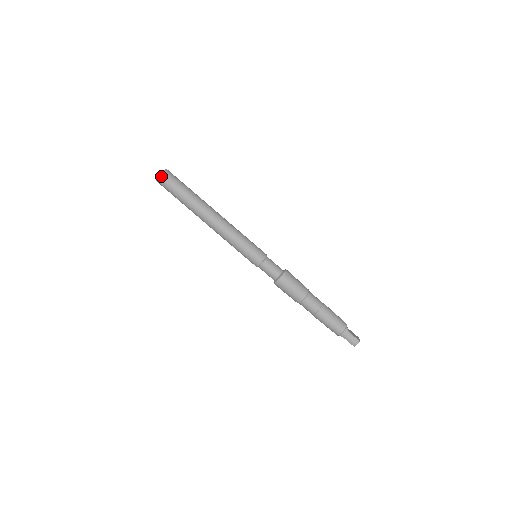
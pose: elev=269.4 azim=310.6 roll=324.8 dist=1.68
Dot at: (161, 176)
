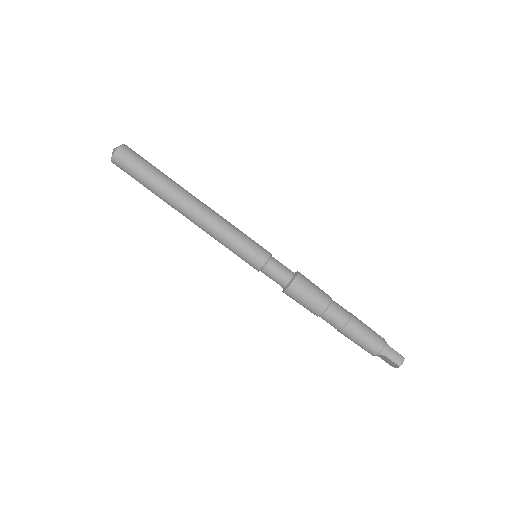
Dot at: (121, 149)
